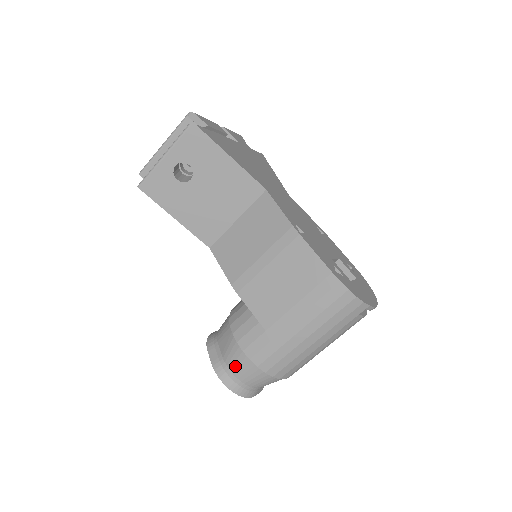
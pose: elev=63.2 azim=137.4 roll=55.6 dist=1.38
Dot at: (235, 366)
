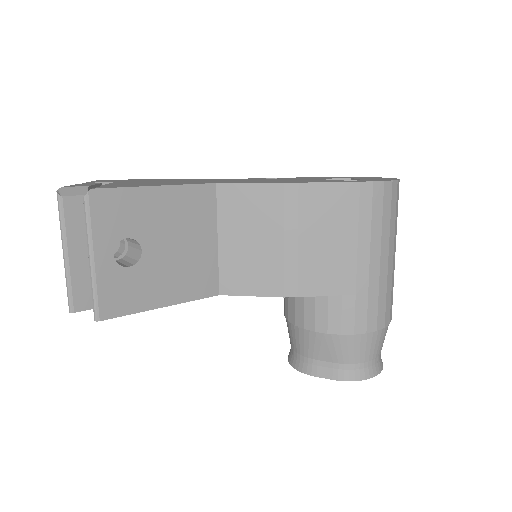
Dot at: (358, 355)
